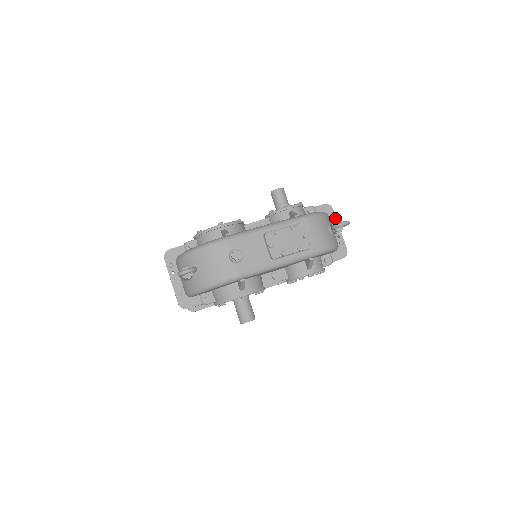
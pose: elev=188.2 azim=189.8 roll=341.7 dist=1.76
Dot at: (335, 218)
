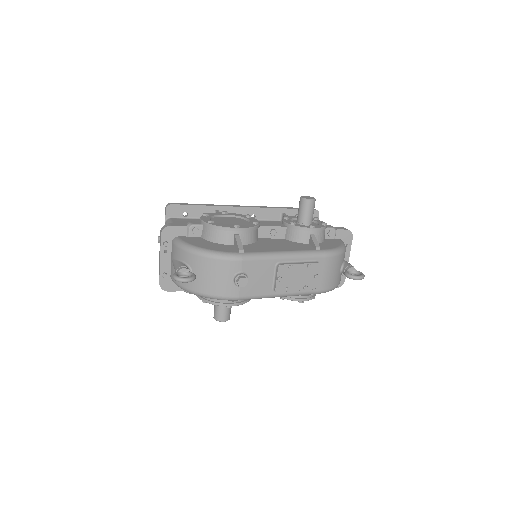
Dot at: (350, 247)
